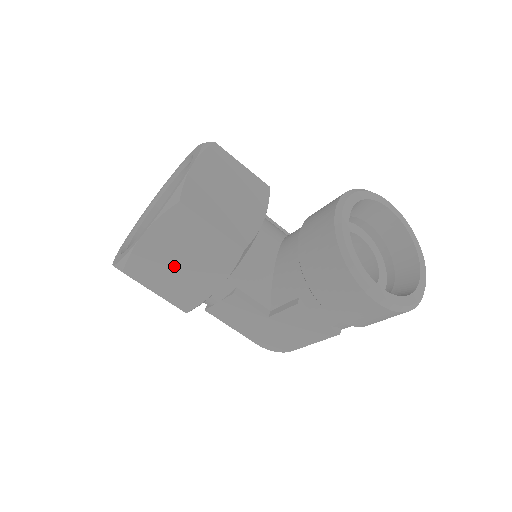
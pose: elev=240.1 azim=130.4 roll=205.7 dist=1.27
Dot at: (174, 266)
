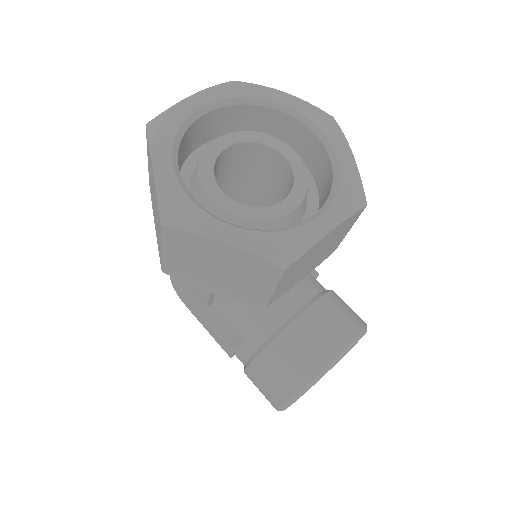
Dot at: (206, 264)
